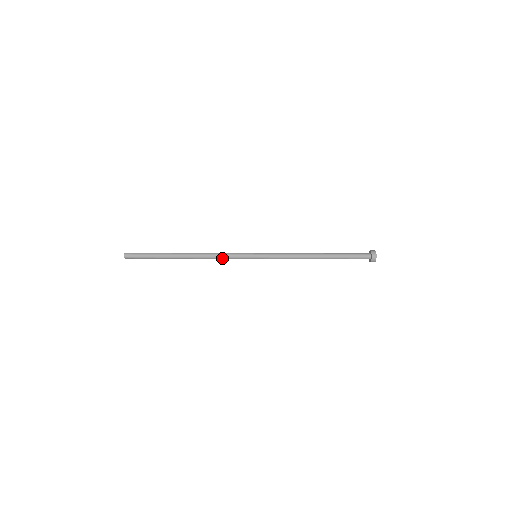
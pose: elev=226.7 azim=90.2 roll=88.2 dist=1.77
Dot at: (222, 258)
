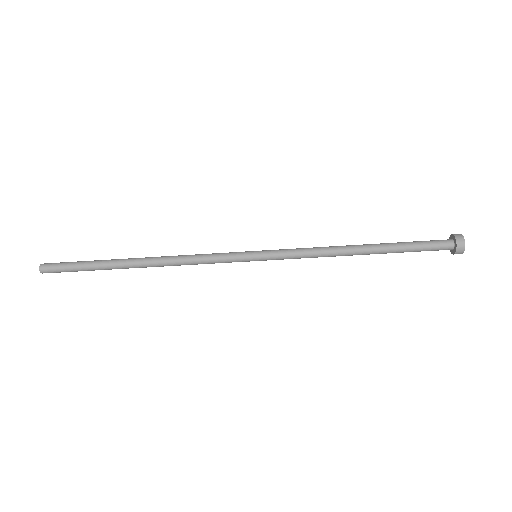
Dot at: occluded
